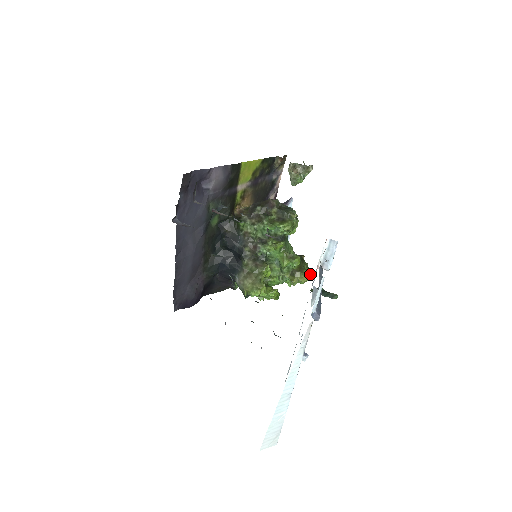
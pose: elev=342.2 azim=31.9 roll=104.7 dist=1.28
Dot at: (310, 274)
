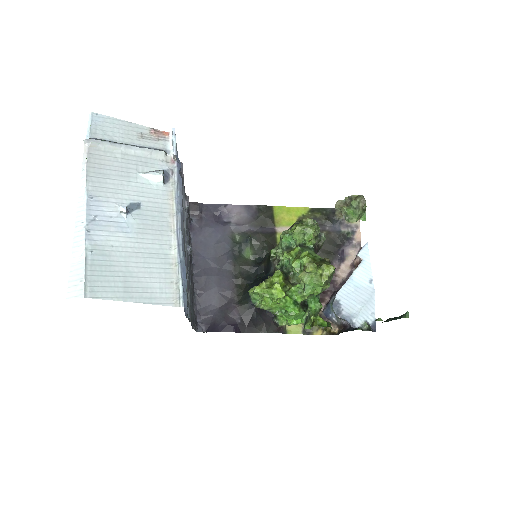
Dot at: (328, 270)
